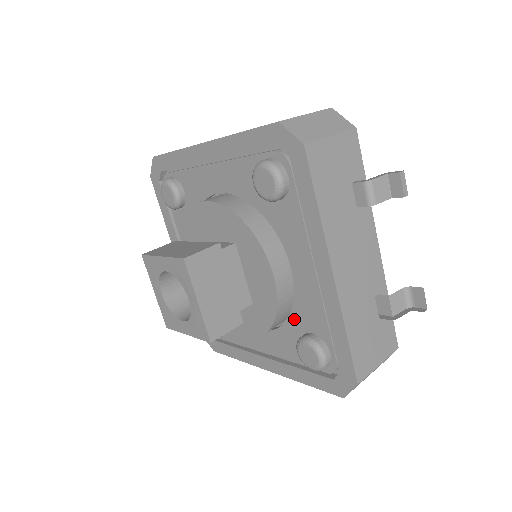
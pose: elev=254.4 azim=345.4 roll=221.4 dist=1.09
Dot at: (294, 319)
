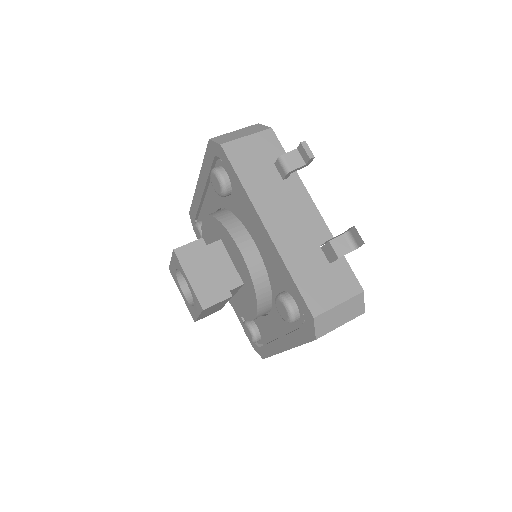
Dot at: (273, 287)
